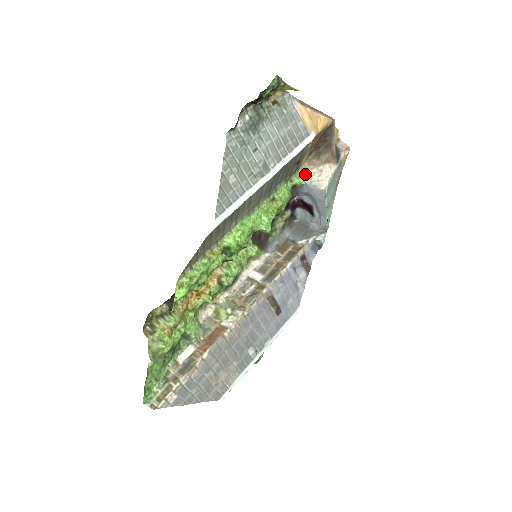
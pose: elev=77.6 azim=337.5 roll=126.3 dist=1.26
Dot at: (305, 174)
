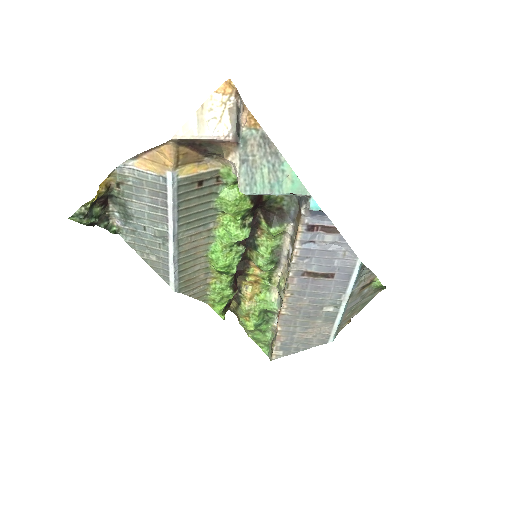
Dot at: (231, 168)
